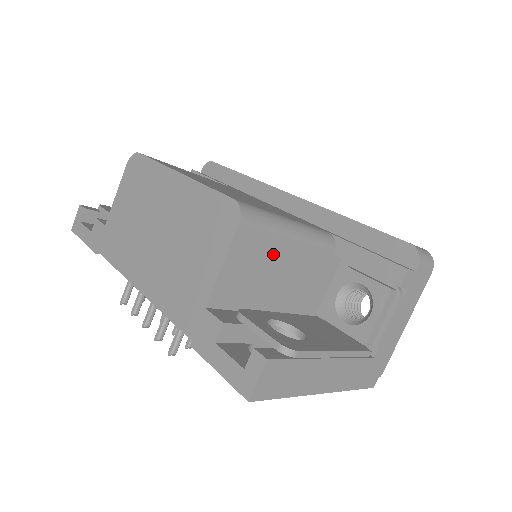
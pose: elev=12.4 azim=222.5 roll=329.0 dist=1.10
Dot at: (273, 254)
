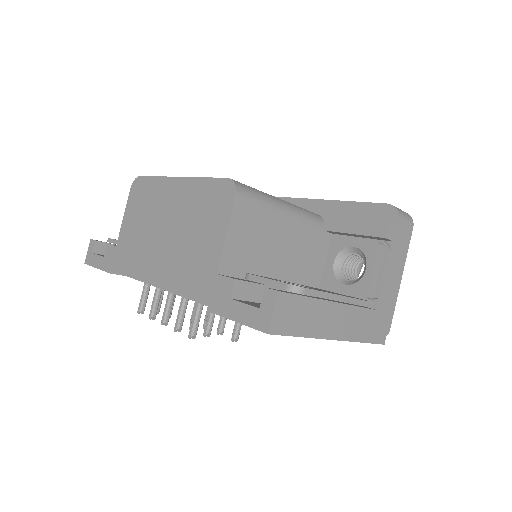
Dot at: (269, 226)
